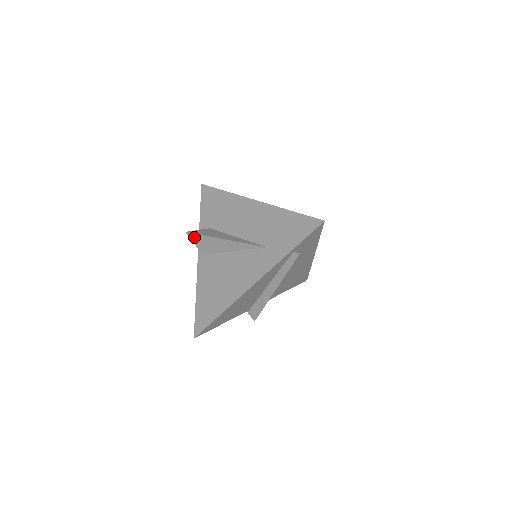
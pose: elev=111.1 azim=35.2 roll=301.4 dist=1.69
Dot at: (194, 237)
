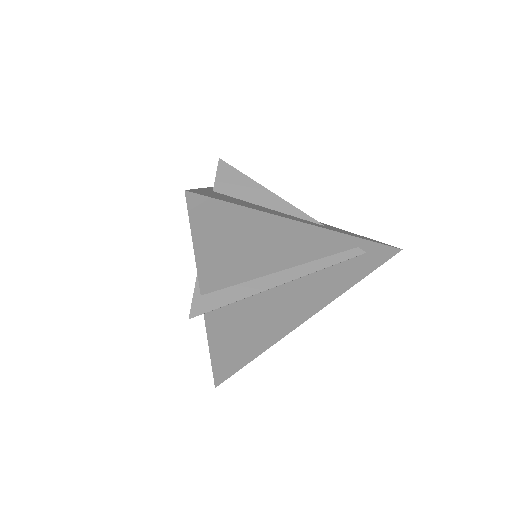
Dot at: (226, 168)
